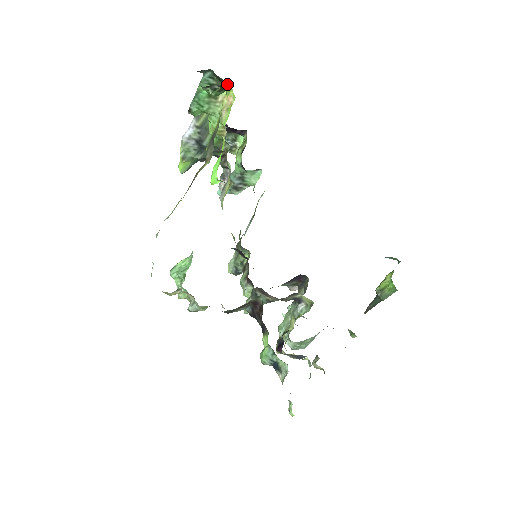
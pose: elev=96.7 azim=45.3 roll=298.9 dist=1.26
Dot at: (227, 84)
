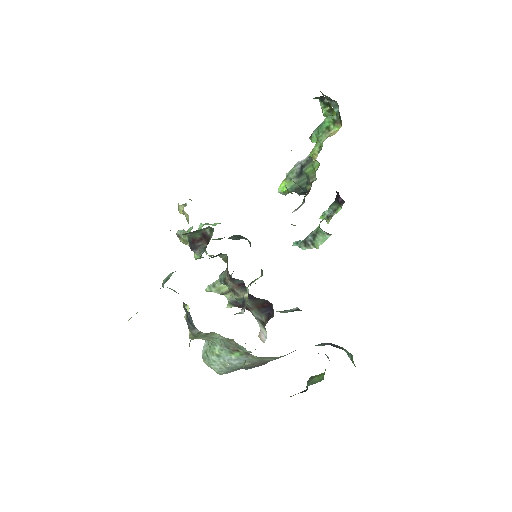
Dot at: (341, 121)
